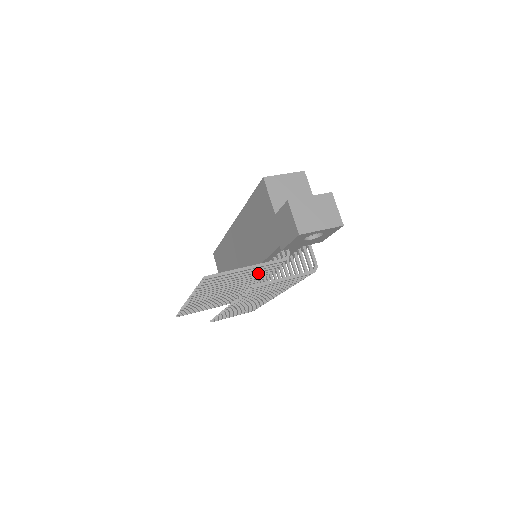
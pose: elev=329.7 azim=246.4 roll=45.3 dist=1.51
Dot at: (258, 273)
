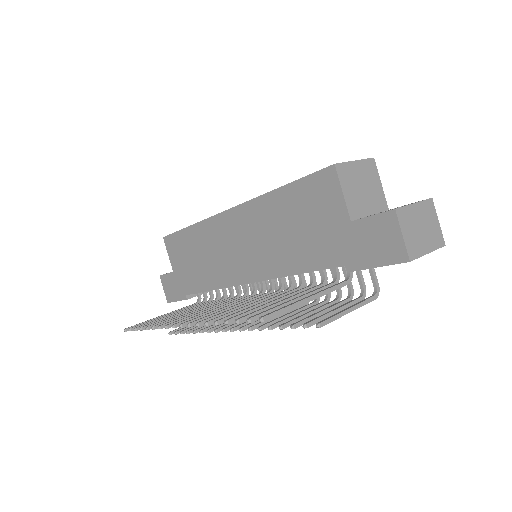
Dot at: occluded
